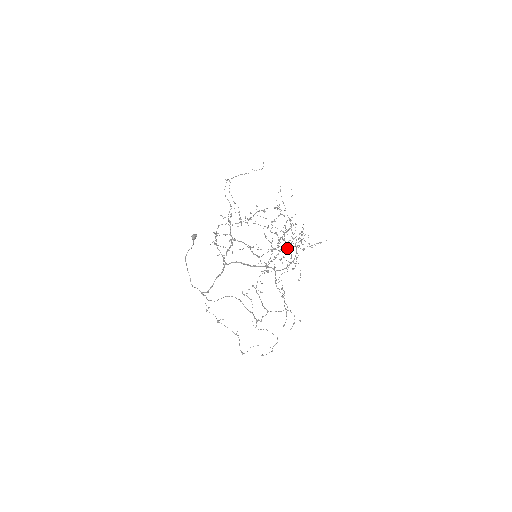
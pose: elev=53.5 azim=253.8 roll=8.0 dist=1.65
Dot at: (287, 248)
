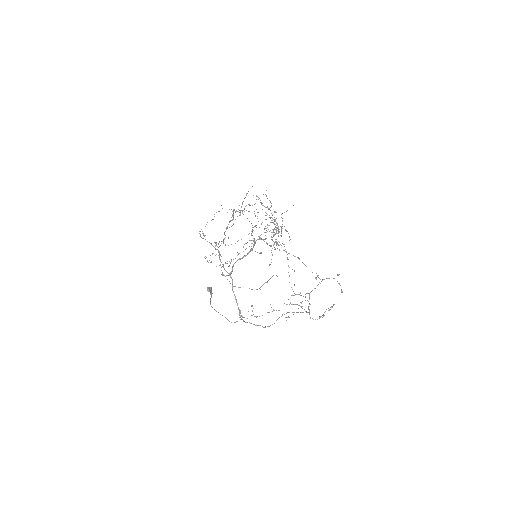
Dot at: occluded
